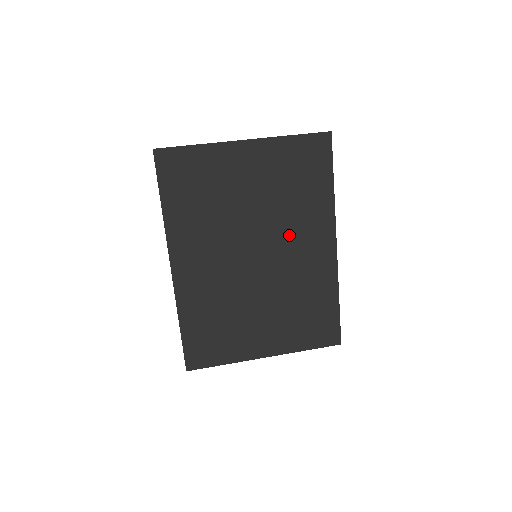
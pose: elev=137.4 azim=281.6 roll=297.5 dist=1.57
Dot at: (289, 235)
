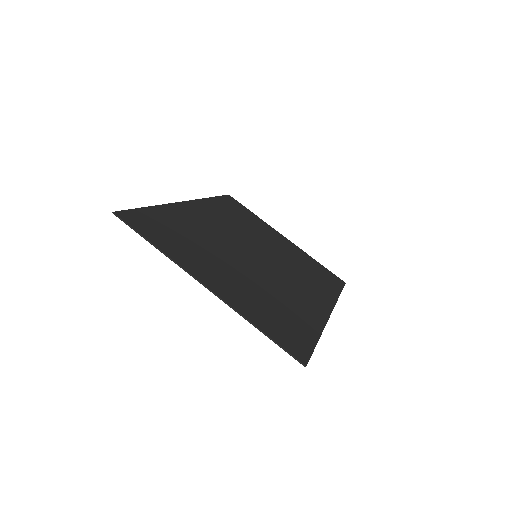
Dot at: (282, 285)
